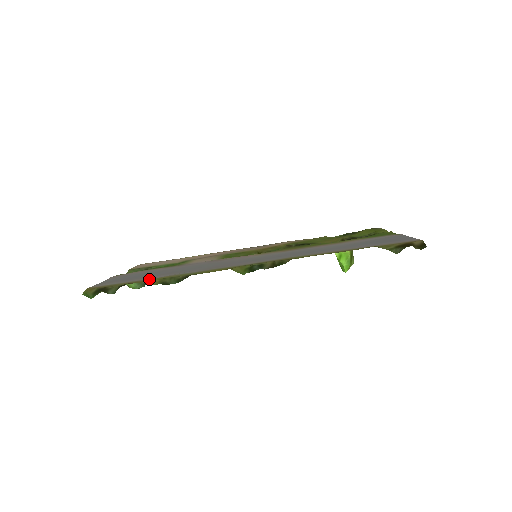
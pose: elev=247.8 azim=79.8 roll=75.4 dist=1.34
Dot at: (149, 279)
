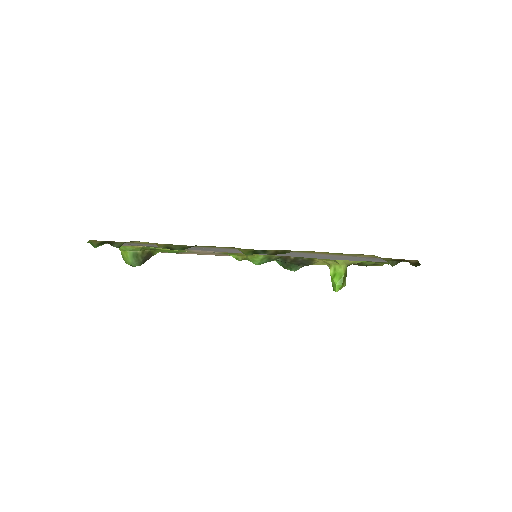
Dot at: (154, 244)
